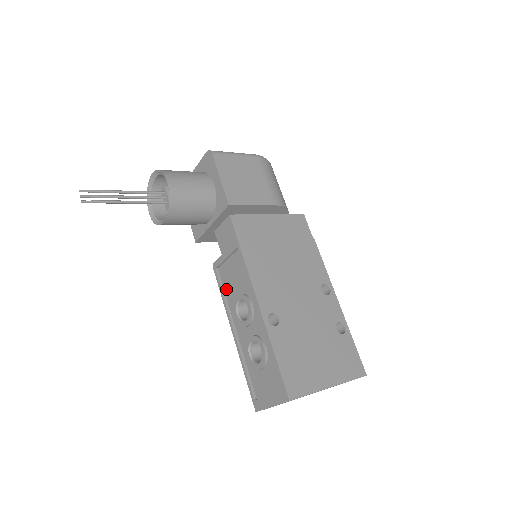
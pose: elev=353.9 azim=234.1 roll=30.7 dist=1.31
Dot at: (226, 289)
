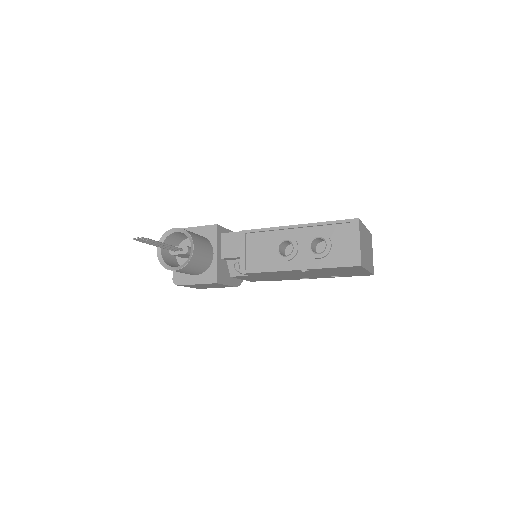
Dot at: (264, 266)
